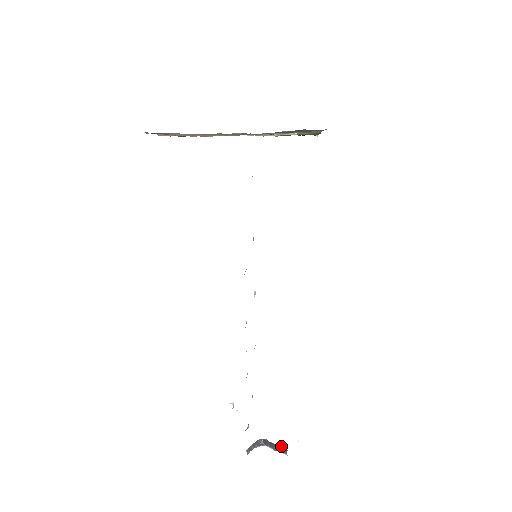
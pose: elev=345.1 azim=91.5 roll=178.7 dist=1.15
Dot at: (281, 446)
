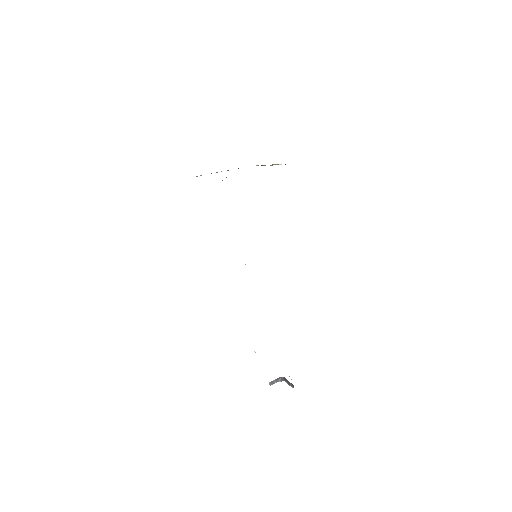
Dot at: (291, 383)
